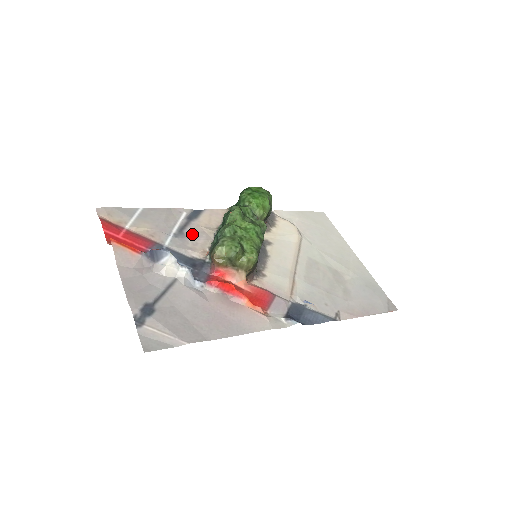
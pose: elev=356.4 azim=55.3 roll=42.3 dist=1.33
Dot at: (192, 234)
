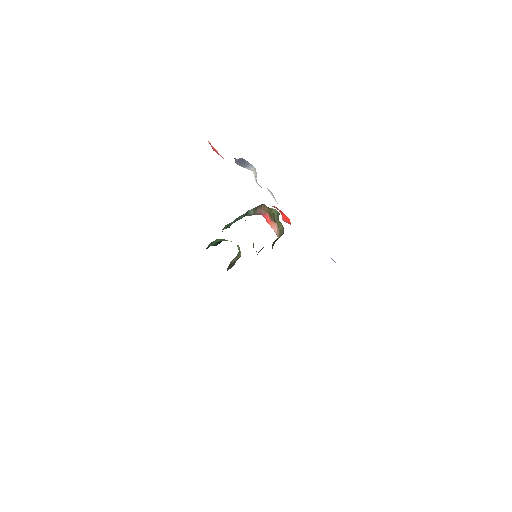
Dot at: occluded
